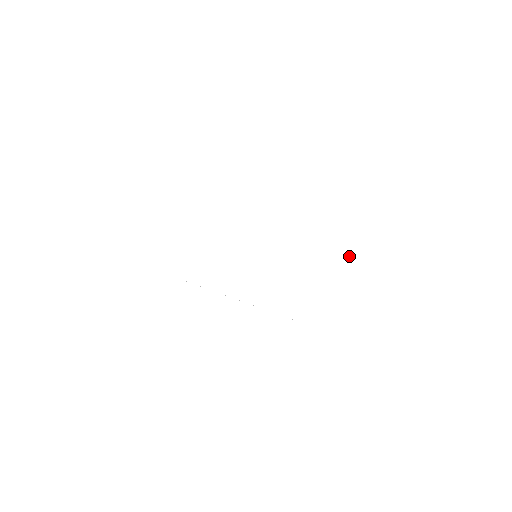
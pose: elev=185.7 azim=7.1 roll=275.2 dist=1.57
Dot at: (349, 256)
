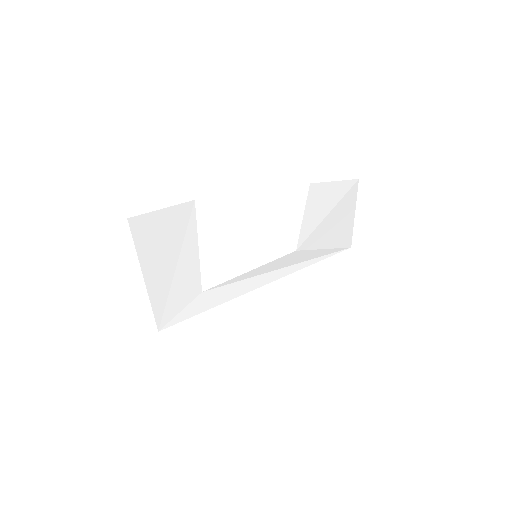
Dot at: occluded
